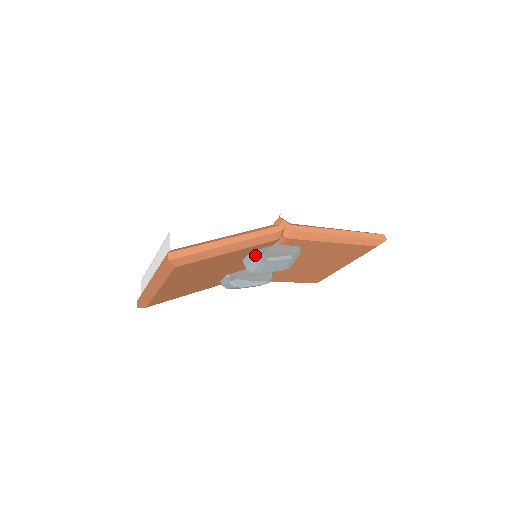
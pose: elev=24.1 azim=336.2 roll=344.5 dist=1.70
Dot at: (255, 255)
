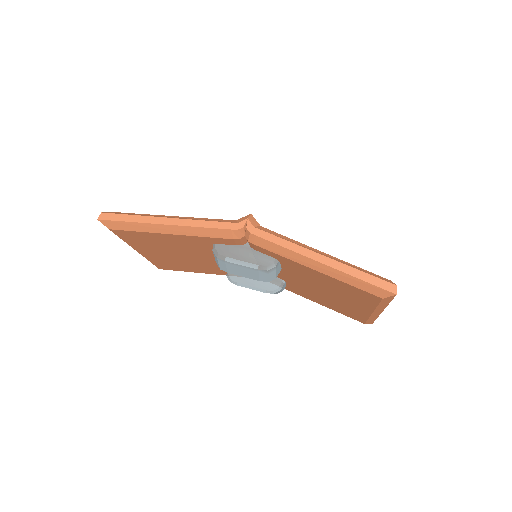
Dot at: (214, 249)
